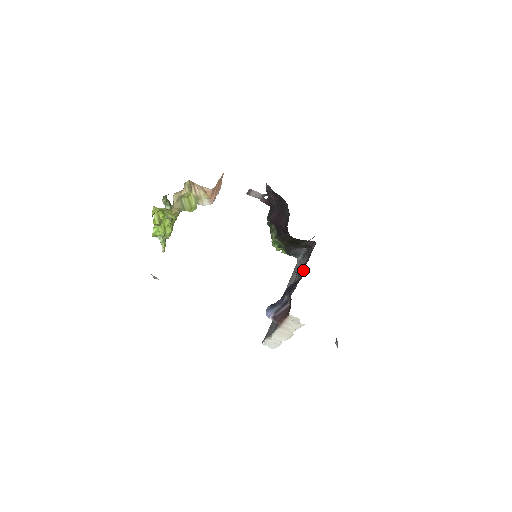
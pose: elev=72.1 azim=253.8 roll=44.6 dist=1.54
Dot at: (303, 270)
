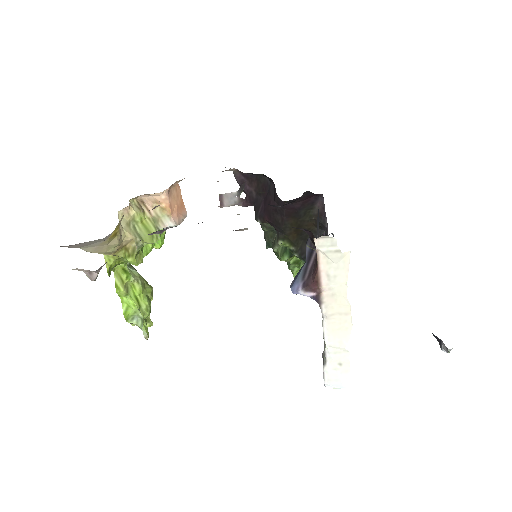
Dot at: occluded
